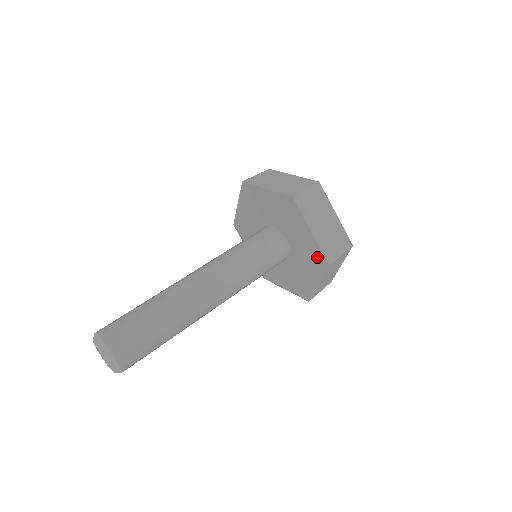
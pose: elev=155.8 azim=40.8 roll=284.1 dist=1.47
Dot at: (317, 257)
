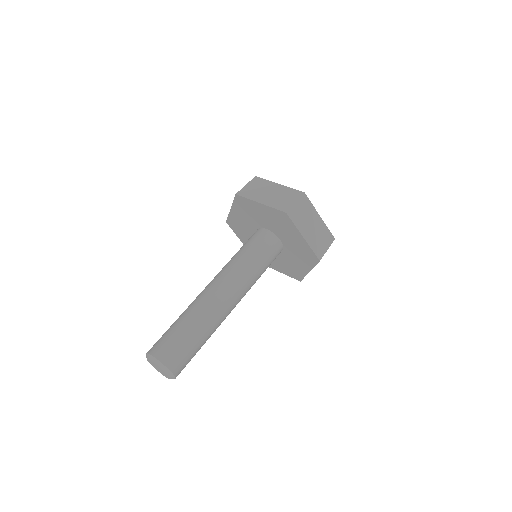
Dot at: (280, 217)
